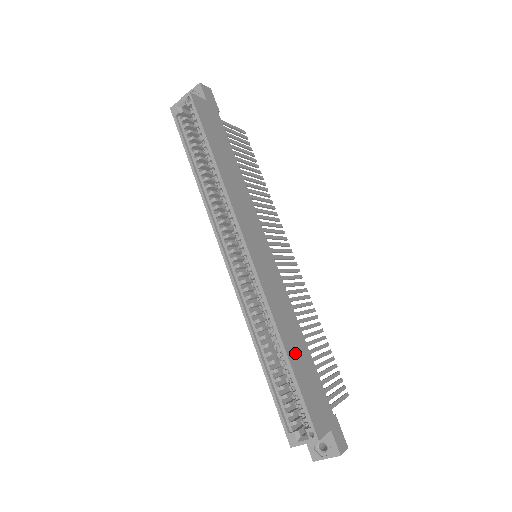
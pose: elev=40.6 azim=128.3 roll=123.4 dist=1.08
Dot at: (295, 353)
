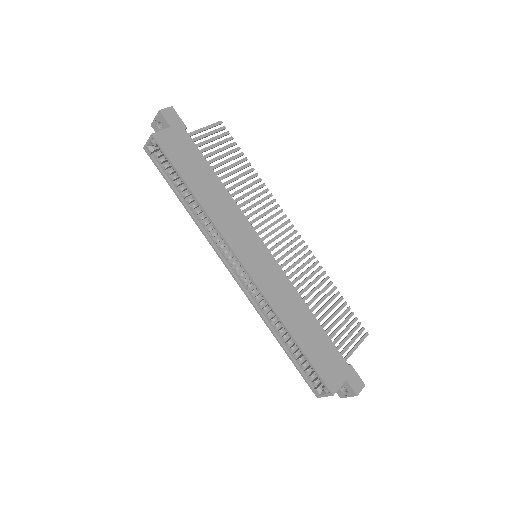
Dot at: (303, 333)
